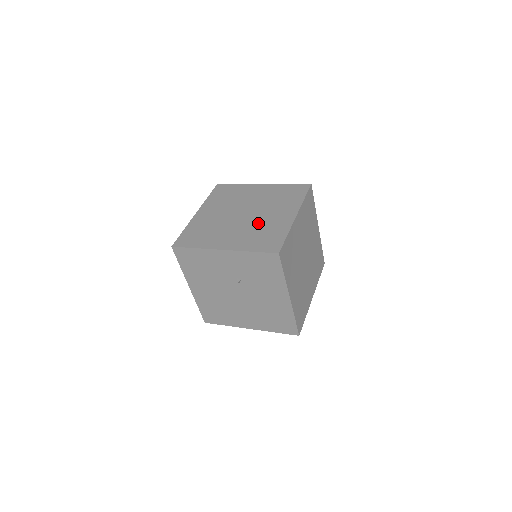
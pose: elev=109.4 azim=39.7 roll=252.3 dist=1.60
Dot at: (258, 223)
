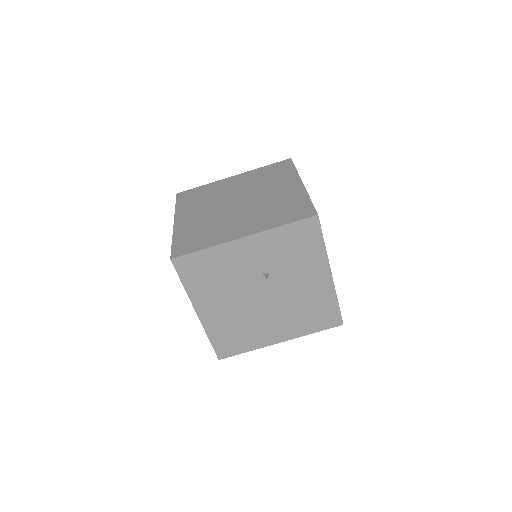
Dot at: (264, 202)
